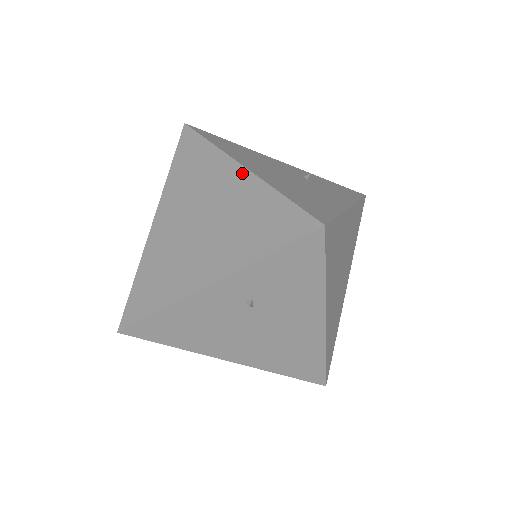
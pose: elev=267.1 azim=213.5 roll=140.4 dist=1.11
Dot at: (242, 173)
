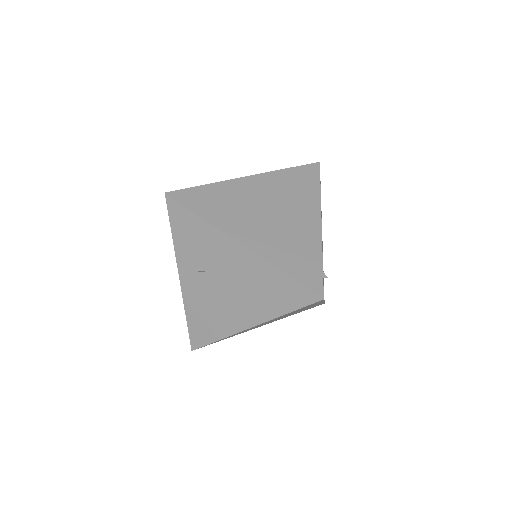
Dot at: occluded
